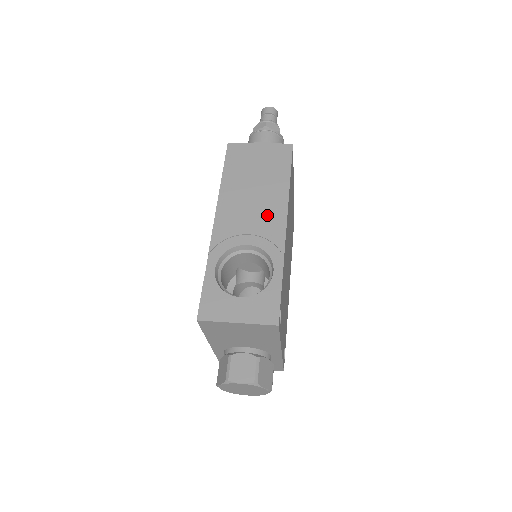
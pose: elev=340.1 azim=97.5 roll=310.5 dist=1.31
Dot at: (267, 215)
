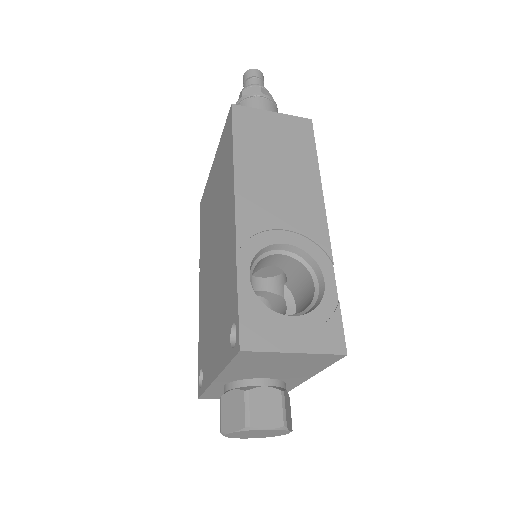
Dot at: (301, 206)
